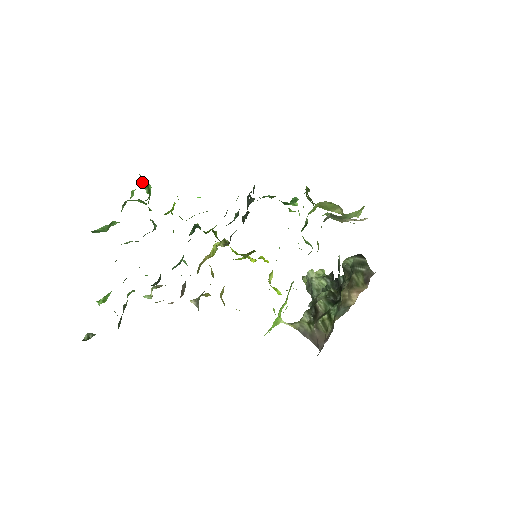
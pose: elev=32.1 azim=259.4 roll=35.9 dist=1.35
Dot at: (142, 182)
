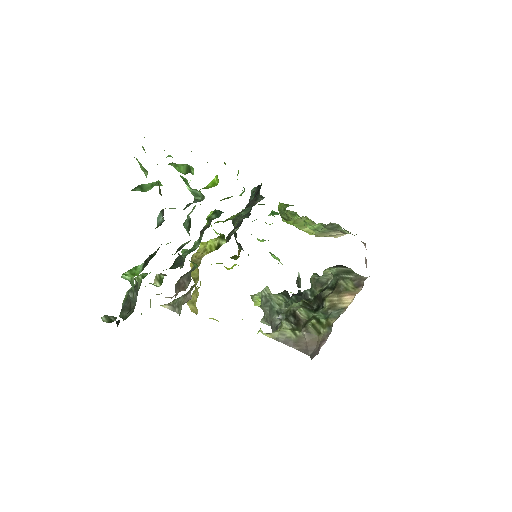
Dot at: occluded
